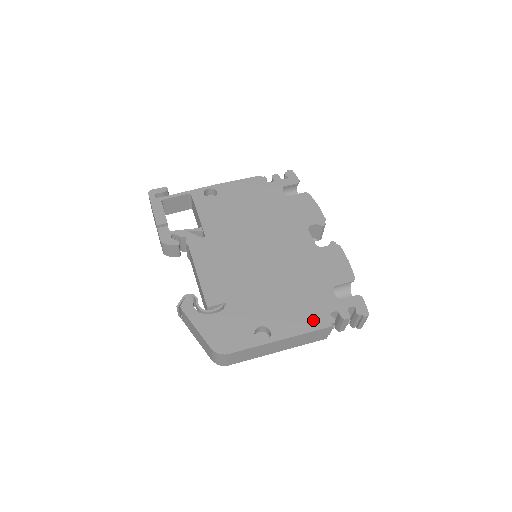
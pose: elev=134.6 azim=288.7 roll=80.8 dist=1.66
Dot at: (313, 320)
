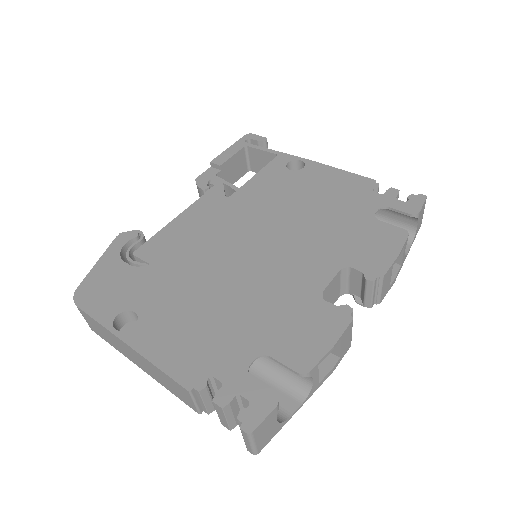
Dot at: (183, 362)
